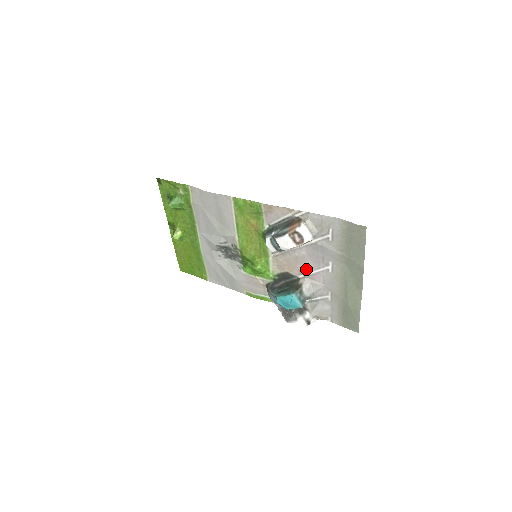
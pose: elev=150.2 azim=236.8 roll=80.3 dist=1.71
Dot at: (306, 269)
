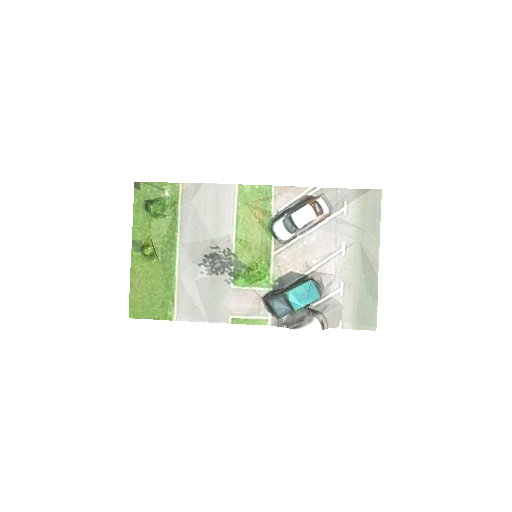
Dot at: (315, 260)
